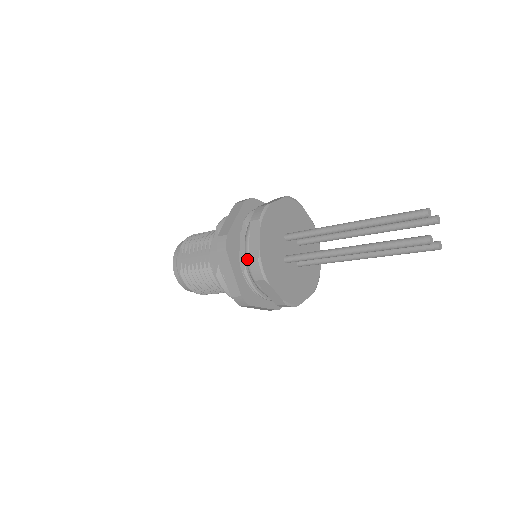
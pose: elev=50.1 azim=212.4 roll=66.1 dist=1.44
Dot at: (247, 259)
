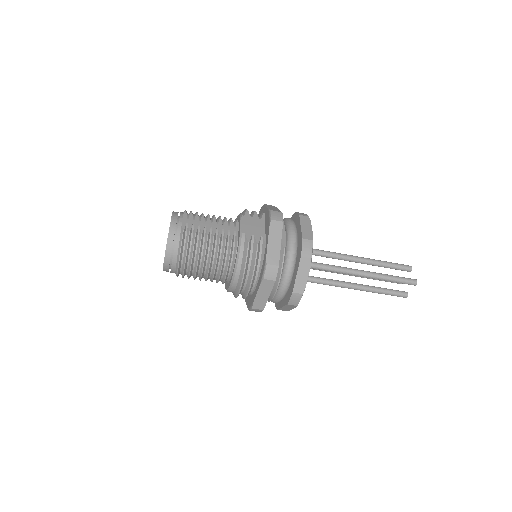
Dot at: (293, 239)
